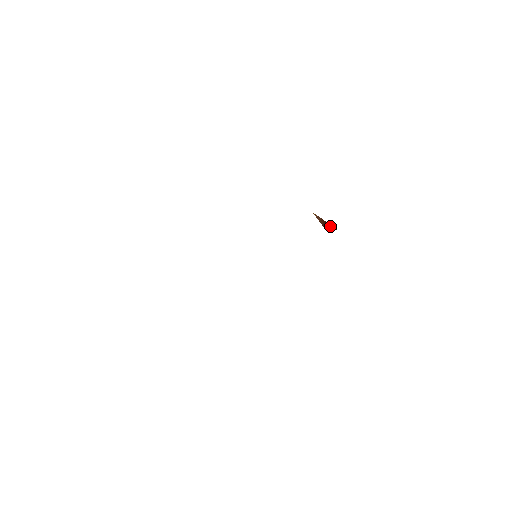
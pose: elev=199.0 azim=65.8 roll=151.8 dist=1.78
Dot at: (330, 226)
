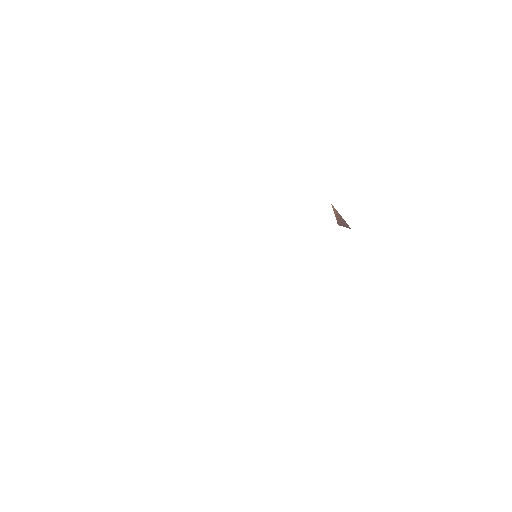
Dot at: (345, 224)
